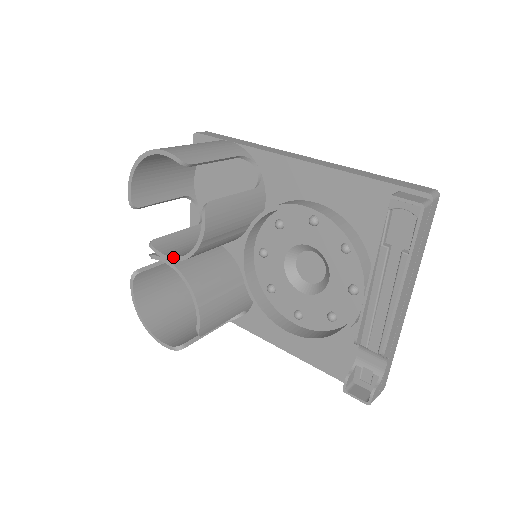
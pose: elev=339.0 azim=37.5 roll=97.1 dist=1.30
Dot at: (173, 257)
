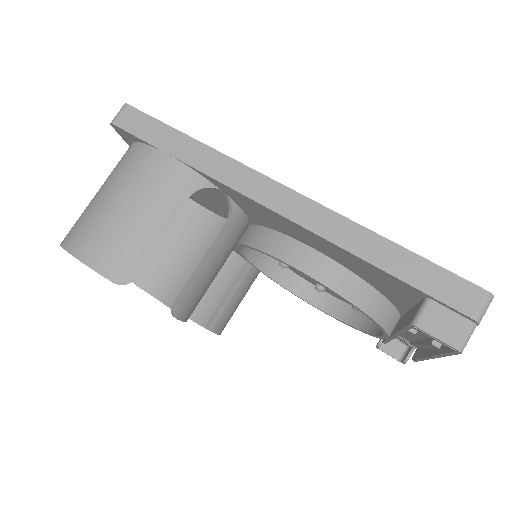
Dot at: (163, 303)
